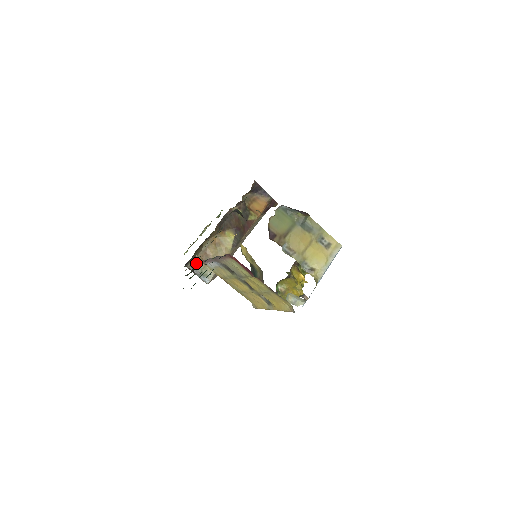
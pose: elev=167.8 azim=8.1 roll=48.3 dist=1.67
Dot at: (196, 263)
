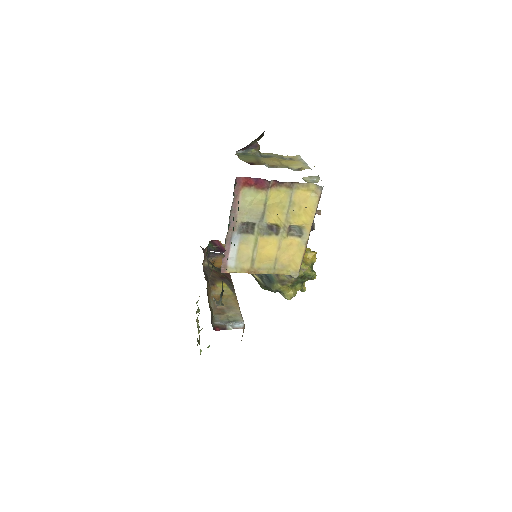
Dot at: (218, 301)
